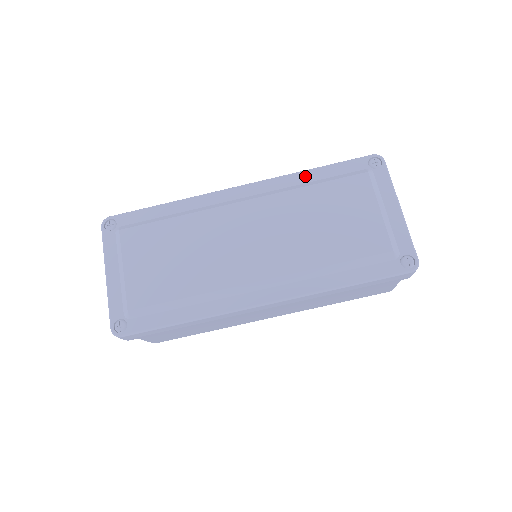
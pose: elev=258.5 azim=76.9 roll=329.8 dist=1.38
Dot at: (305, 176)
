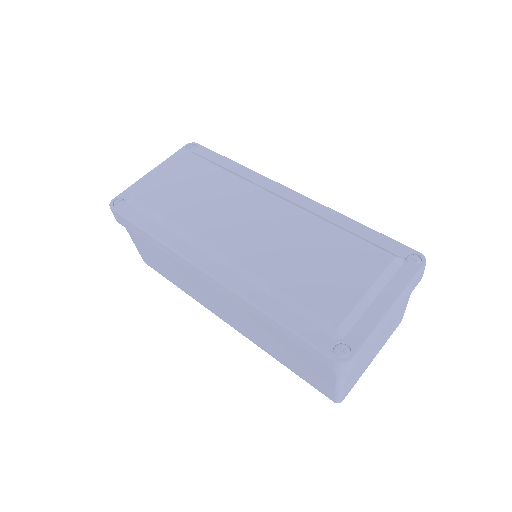
Dot at: (345, 221)
